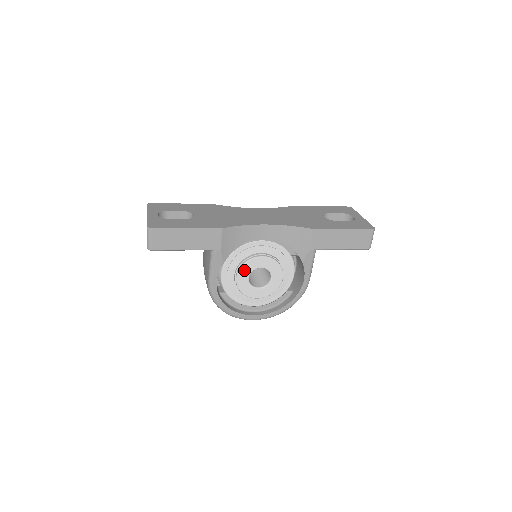
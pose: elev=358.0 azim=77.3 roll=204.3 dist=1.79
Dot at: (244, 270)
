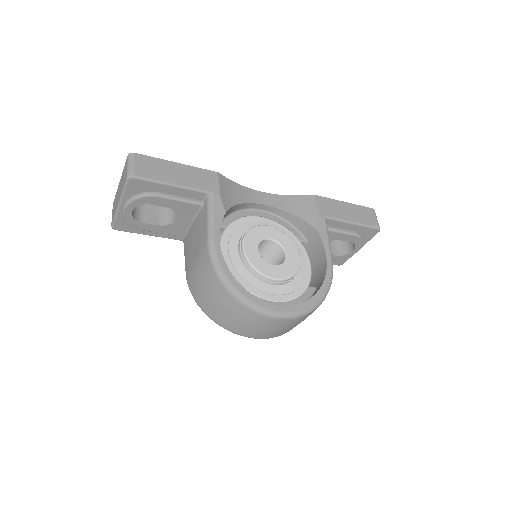
Dot at: (250, 238)
